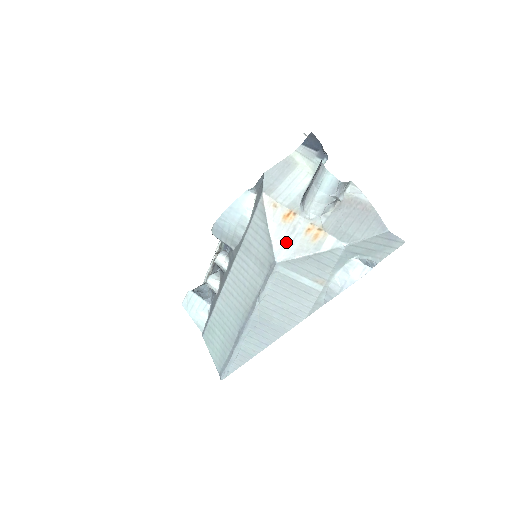
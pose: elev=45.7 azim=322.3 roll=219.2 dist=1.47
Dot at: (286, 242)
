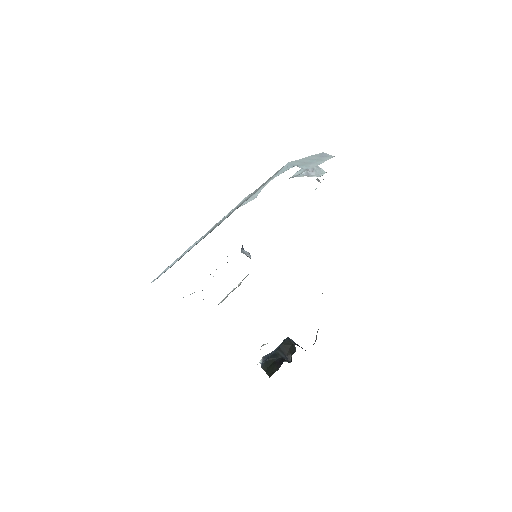
Dot at: occluded
